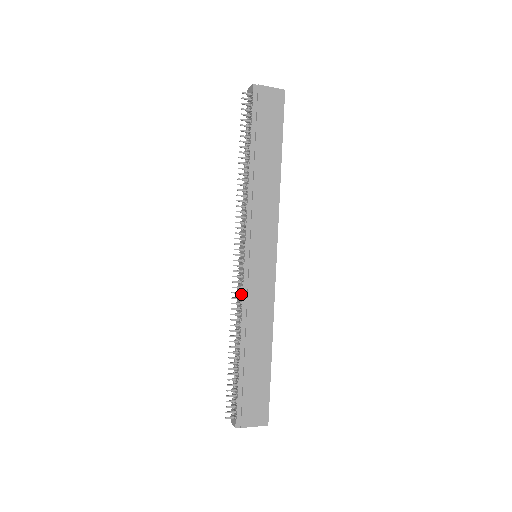
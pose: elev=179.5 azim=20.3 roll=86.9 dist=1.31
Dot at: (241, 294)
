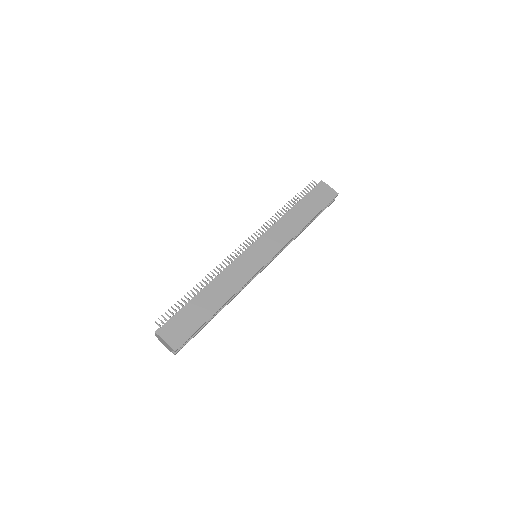
Dot at: (229, 265)
